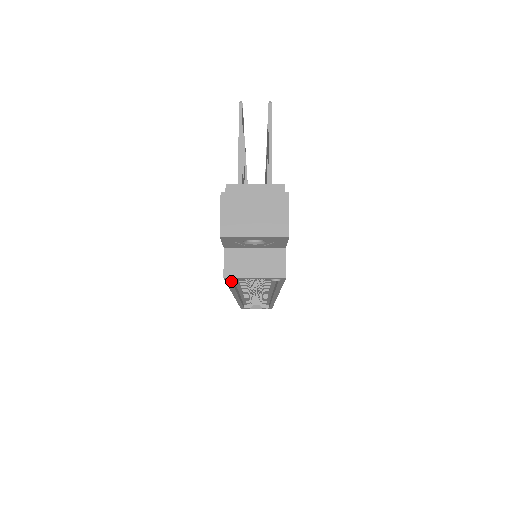
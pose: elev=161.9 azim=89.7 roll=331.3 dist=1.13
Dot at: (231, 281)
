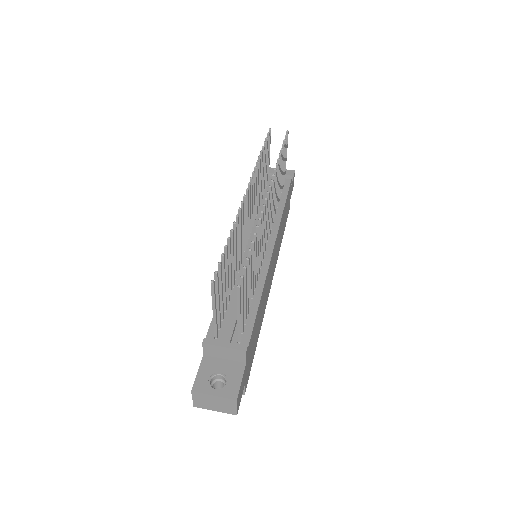
Dot at: occluded
